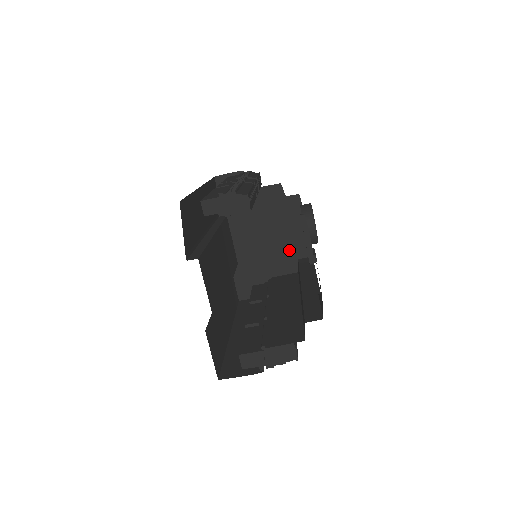
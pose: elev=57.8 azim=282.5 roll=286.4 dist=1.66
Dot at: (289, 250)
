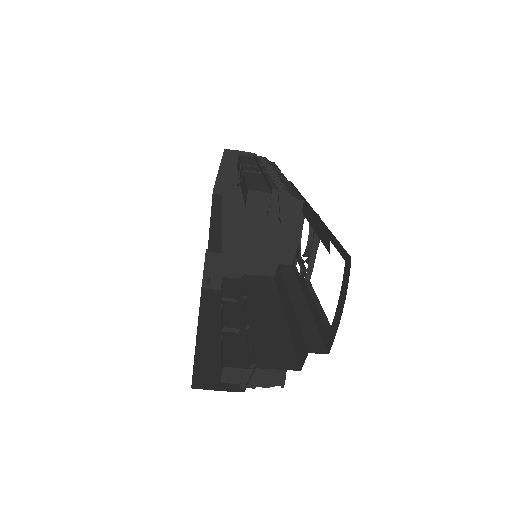
Dot at: (273, 252)
